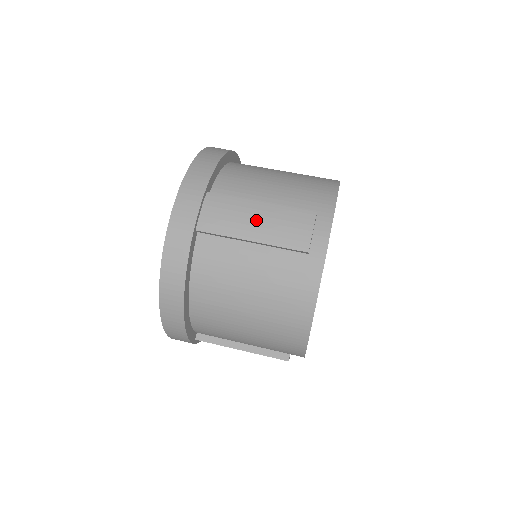
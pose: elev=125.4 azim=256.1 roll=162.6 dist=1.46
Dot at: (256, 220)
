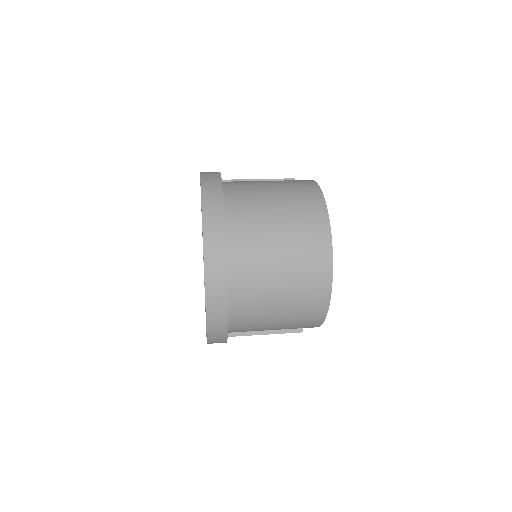
Dot at: (274, 249)
